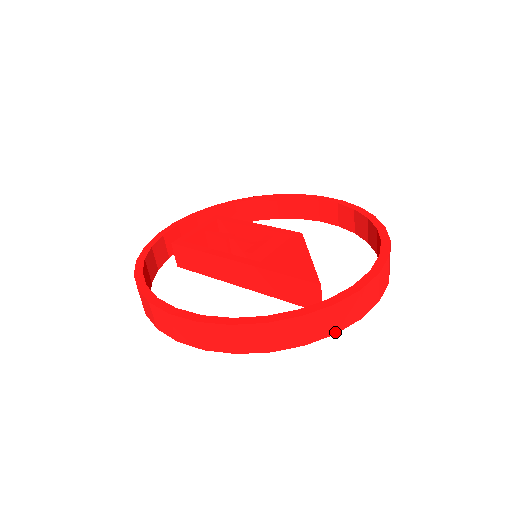
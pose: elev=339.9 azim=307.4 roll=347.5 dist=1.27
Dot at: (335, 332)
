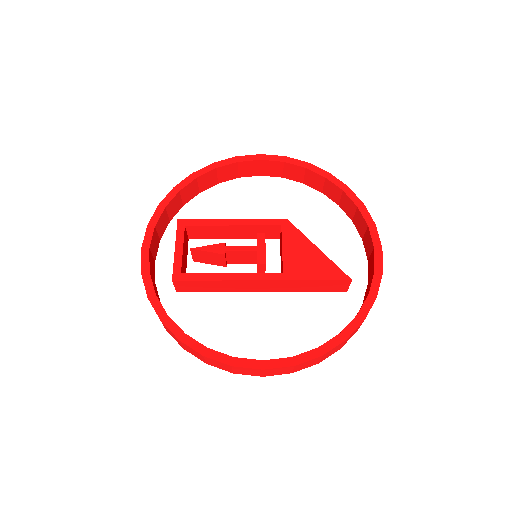
Dot at: occluded
